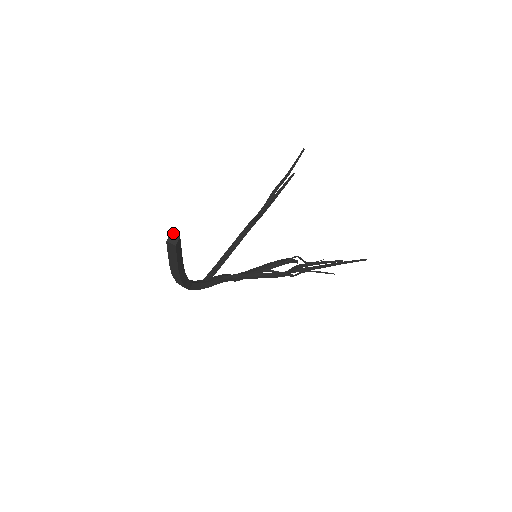
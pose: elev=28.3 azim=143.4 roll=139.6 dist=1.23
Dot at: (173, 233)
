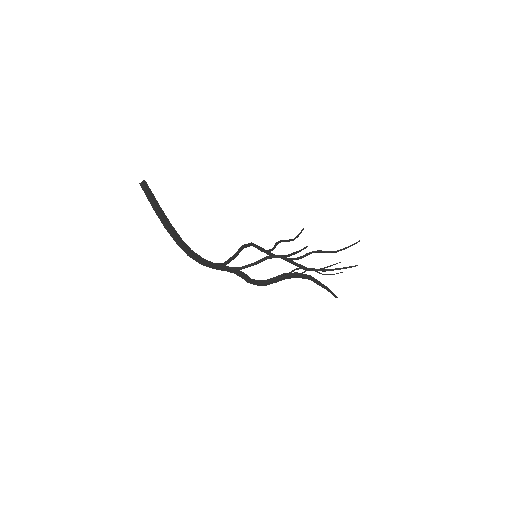
Dot at: (143, 181)
